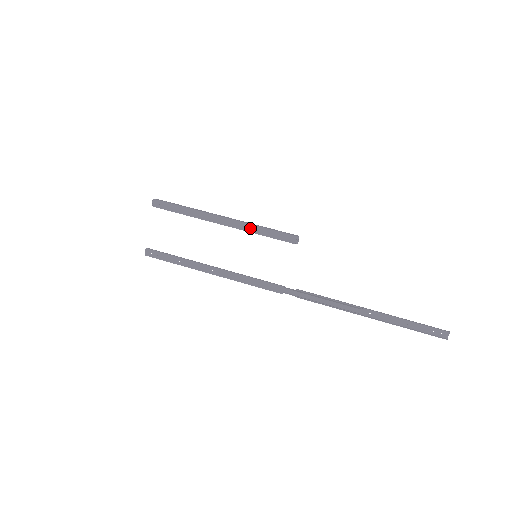
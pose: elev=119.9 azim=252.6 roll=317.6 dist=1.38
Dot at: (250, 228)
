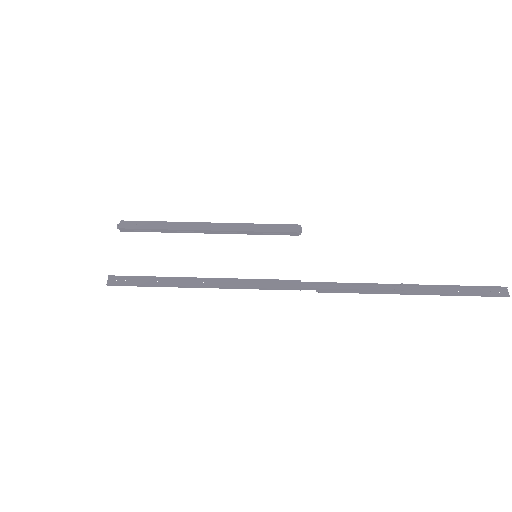
Dot at: (243, 227)
